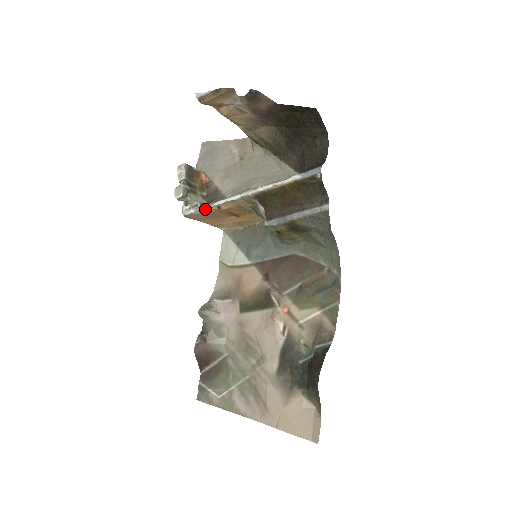
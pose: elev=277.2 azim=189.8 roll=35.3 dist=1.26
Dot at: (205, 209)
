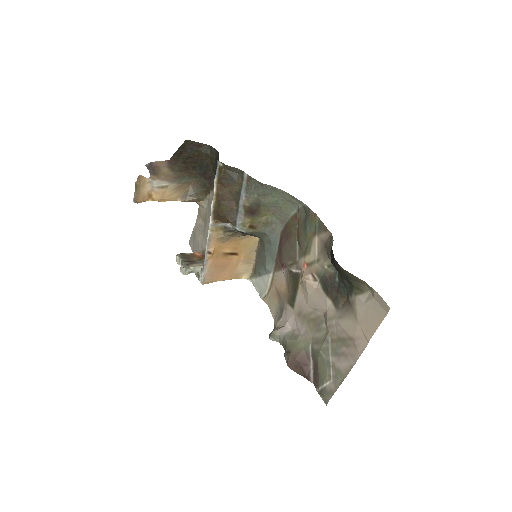
Dot at: (206, 264)
